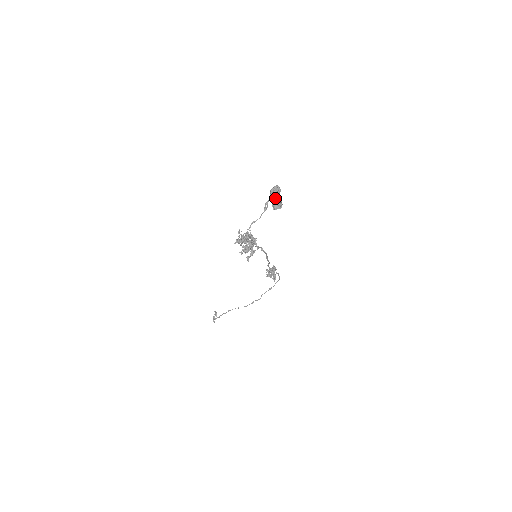
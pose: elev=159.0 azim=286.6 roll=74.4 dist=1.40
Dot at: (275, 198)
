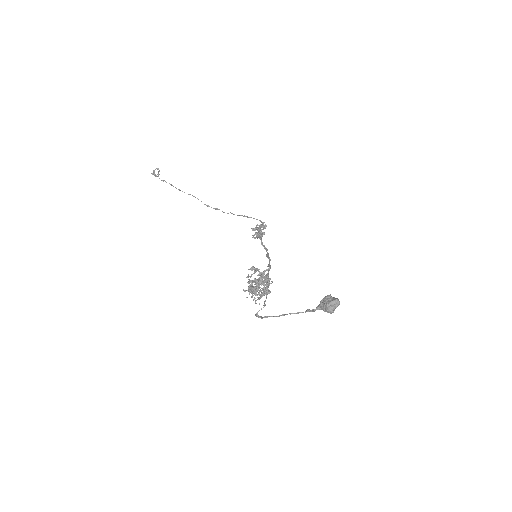
Dot at: (327, 310)
